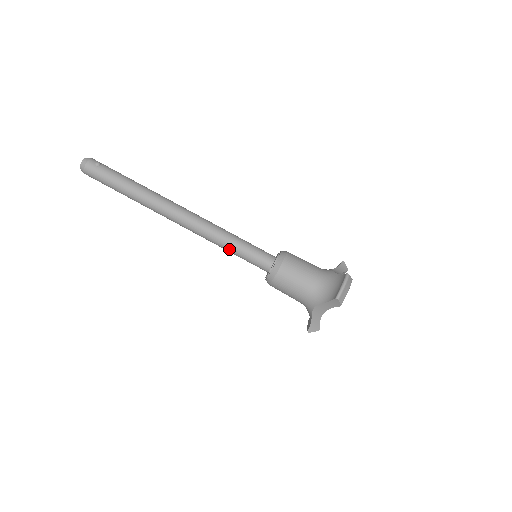
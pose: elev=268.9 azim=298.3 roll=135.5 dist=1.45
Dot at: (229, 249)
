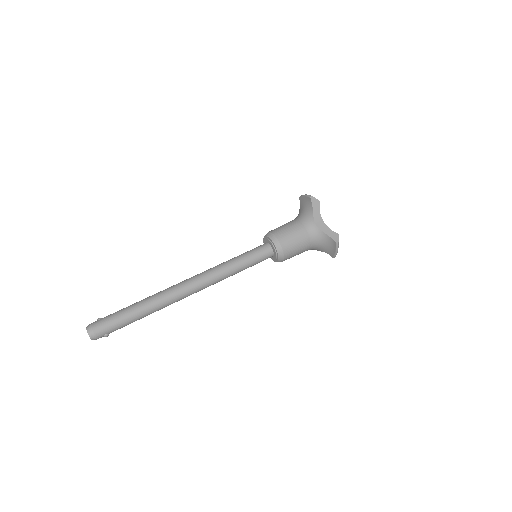
Dot at: (237, 264)
